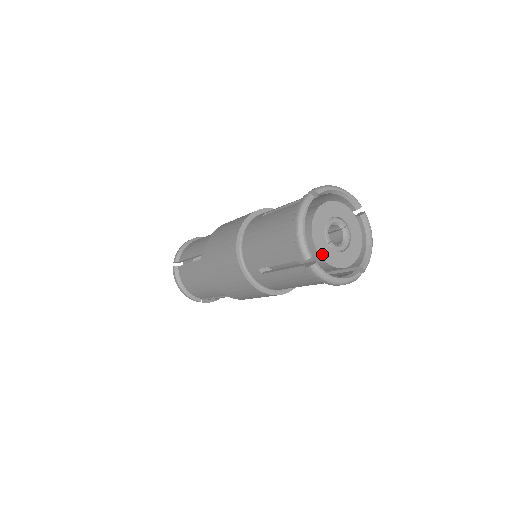
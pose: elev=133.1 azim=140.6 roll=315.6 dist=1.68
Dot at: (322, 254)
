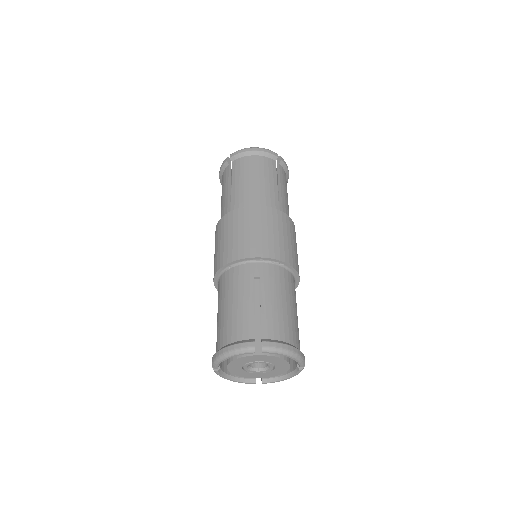
Dot at: (230, 369)
